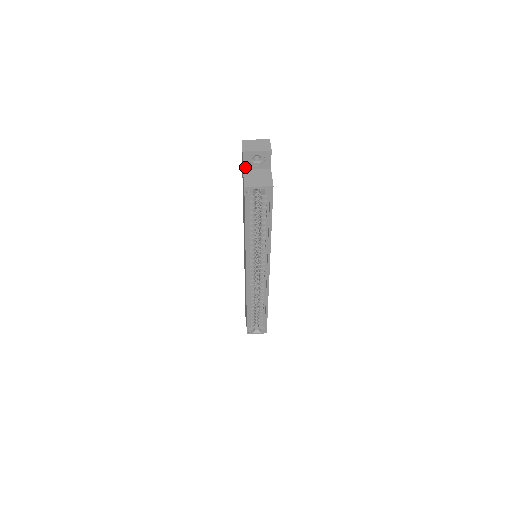
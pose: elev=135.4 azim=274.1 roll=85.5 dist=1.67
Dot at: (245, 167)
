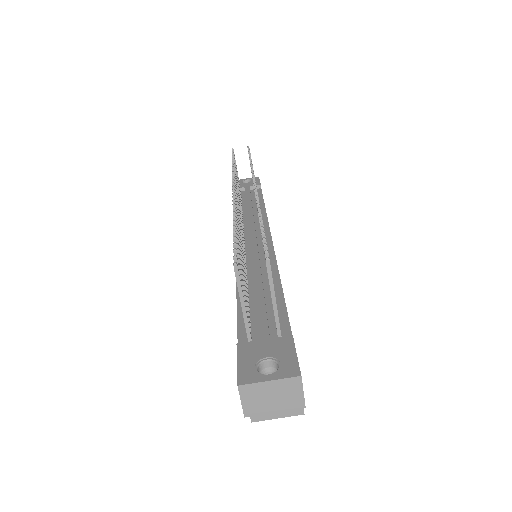
Dot at: occluded
